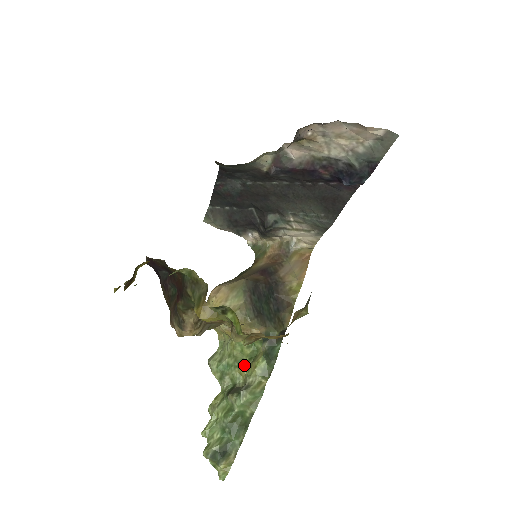
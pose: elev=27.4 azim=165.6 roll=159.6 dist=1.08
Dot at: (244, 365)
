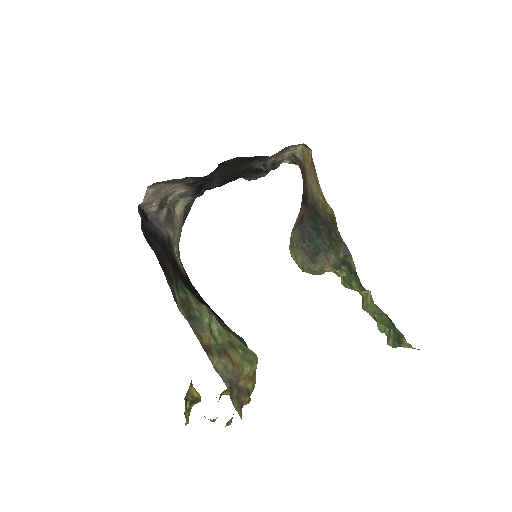
Dot at: occluded
